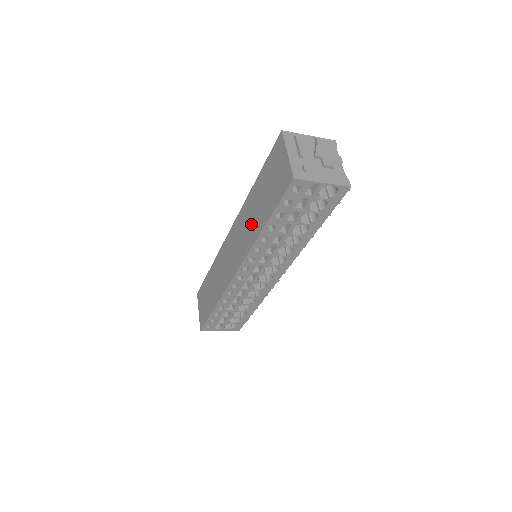
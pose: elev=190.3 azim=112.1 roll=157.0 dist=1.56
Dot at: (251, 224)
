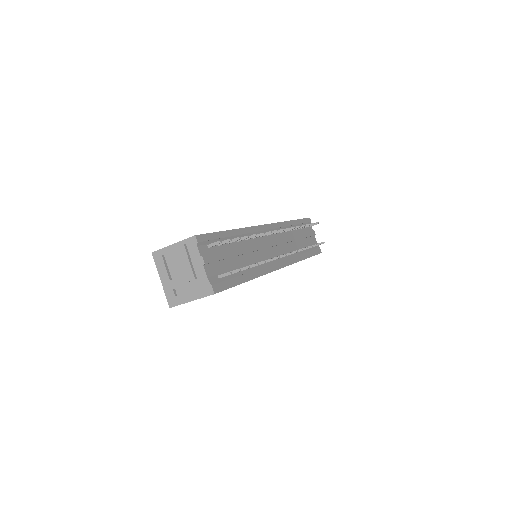
Dot at: occluded
